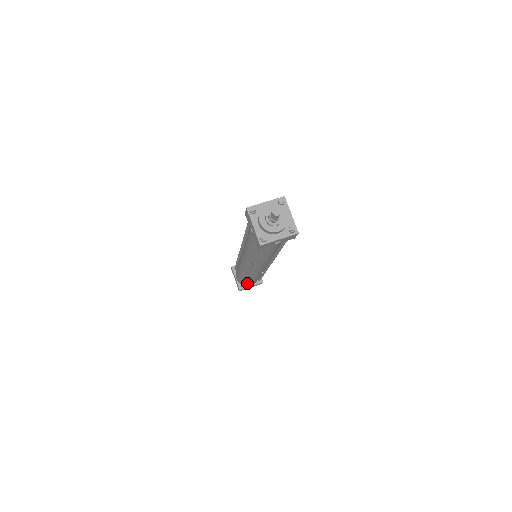
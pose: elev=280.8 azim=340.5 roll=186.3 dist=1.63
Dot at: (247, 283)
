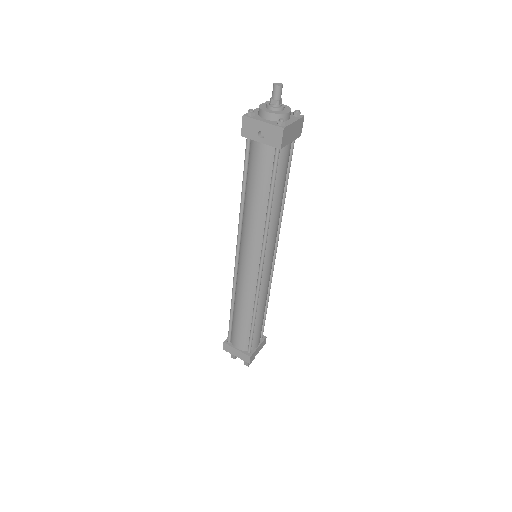
Dot at: (234, 330)
